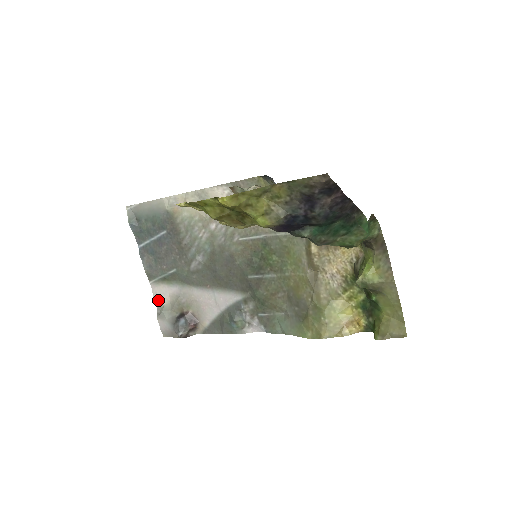
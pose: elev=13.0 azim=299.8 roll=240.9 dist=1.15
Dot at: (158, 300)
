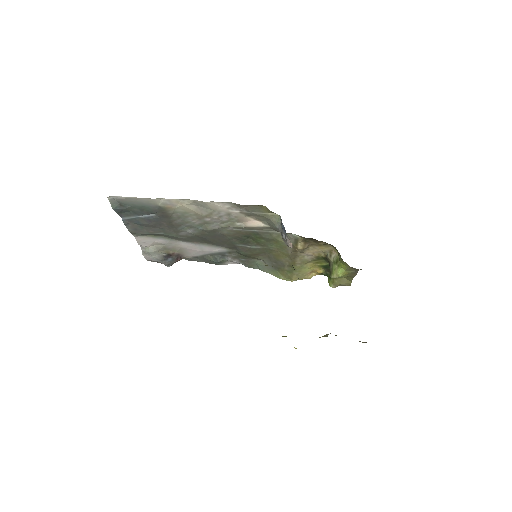
Dot at: (142, 244)
